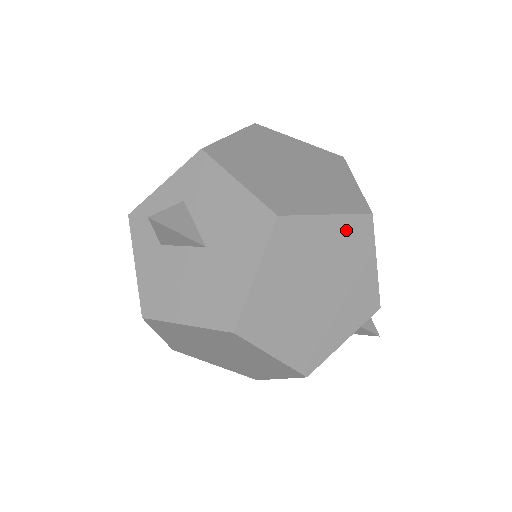
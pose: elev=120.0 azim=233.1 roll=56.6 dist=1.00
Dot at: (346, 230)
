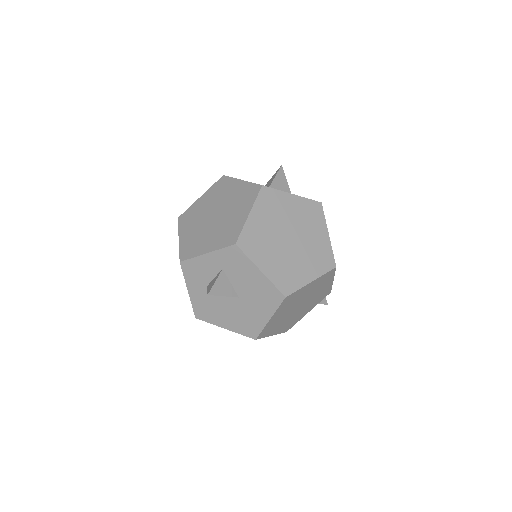
Dot at: (320, 280)
